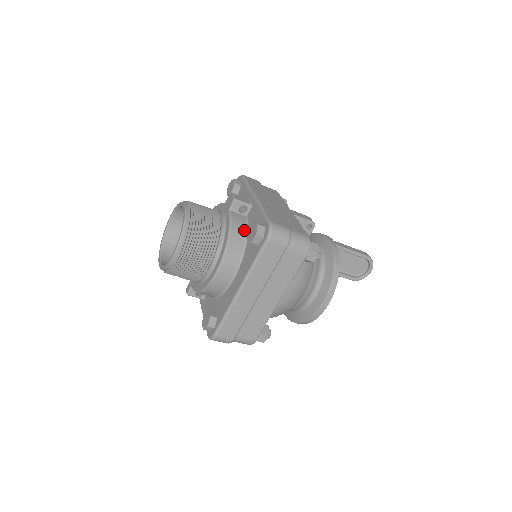
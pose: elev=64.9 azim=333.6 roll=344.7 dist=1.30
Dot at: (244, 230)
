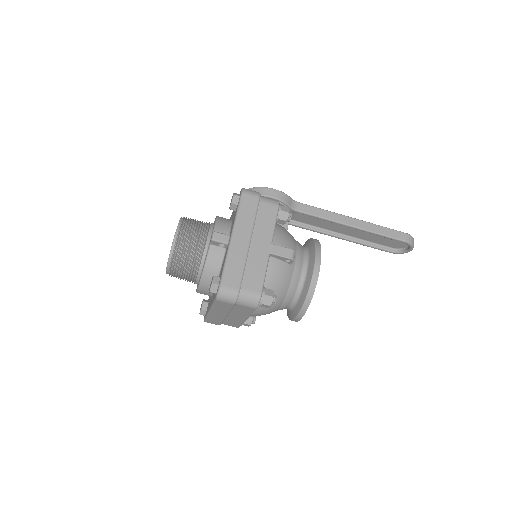
Dot at: (218, 266)
